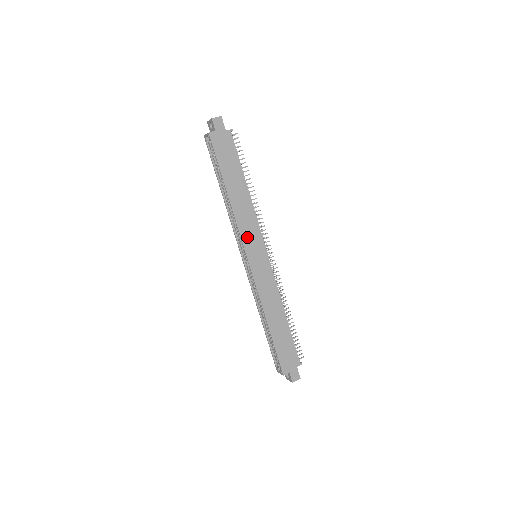
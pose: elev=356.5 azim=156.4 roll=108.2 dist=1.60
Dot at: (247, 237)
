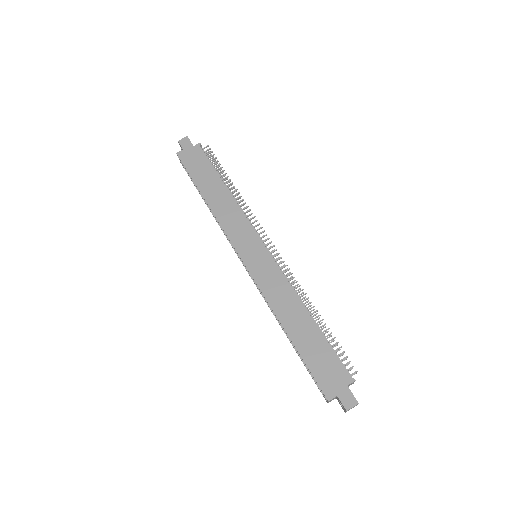
Dot at: (236, 235)
